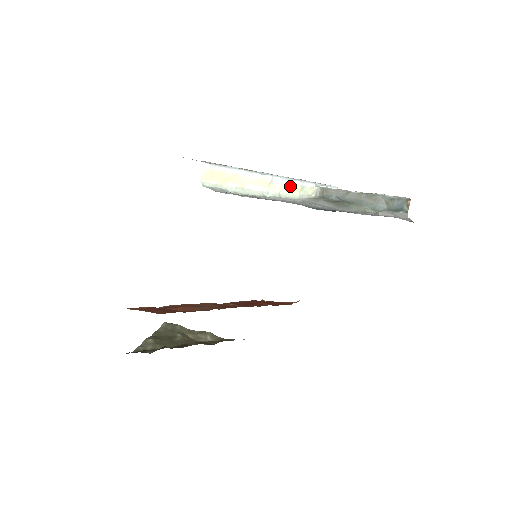
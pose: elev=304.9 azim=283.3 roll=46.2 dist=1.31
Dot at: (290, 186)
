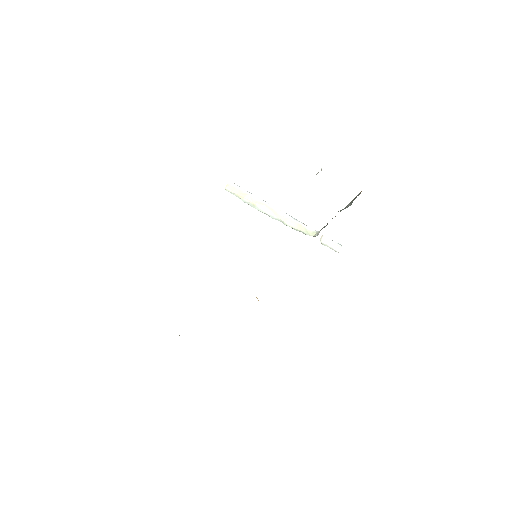
Dot at: (294, 223)
